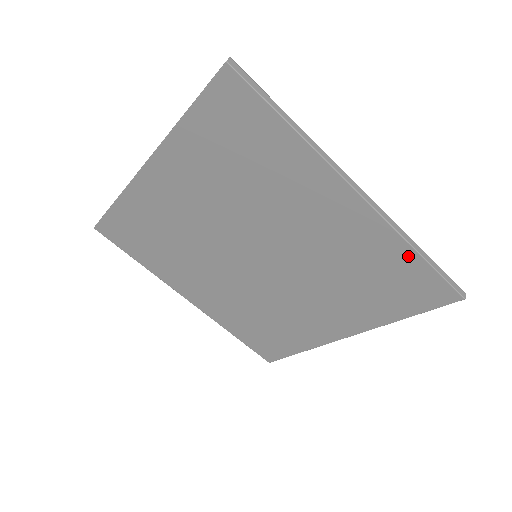
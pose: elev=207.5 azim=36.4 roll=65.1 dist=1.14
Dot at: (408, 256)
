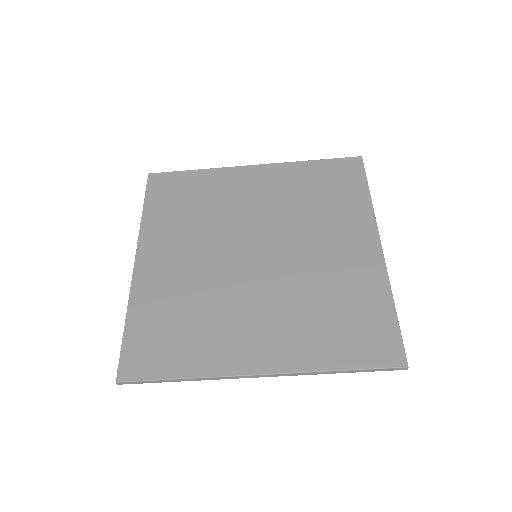
Dot at: (385, 304)
